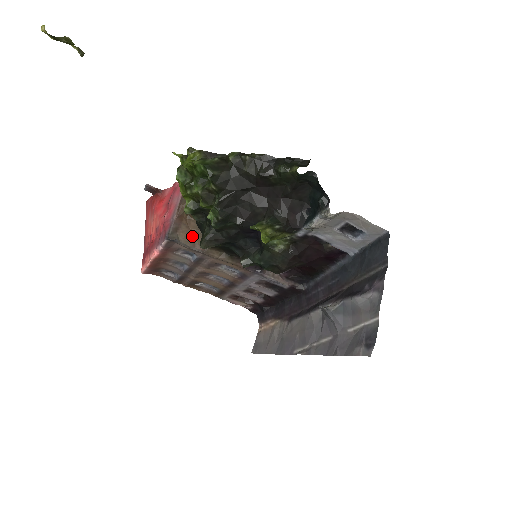
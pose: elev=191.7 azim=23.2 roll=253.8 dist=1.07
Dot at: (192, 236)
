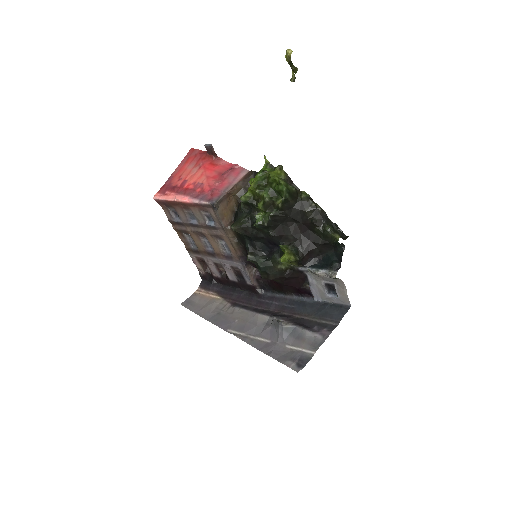
Dot at: (226, 212)
